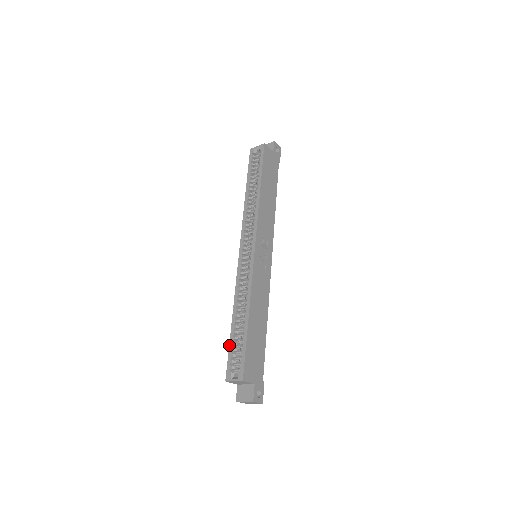
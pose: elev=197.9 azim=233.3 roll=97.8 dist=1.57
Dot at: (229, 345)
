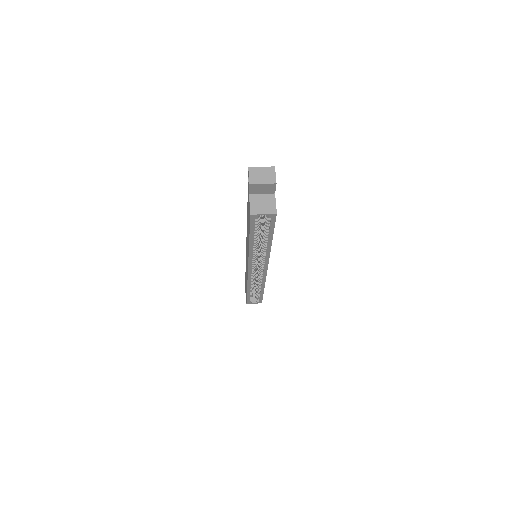
Dot at: (247, 297)
